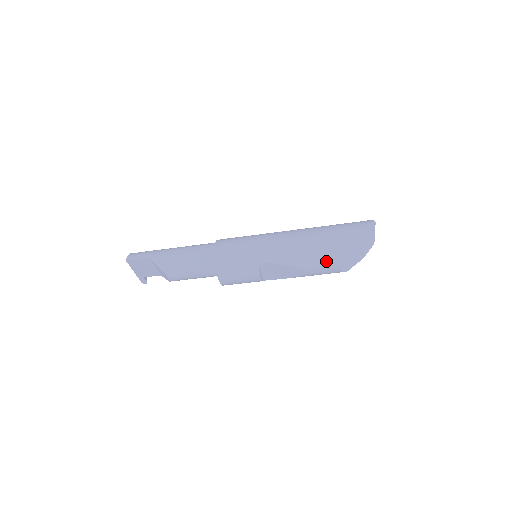
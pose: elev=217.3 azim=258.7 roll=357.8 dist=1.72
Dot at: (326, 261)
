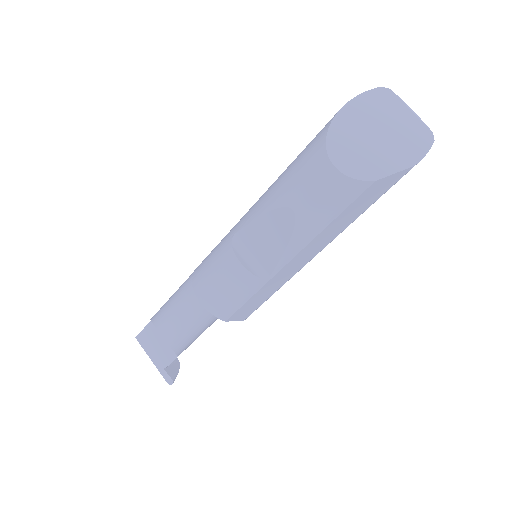
Dot at: (305, 168)
